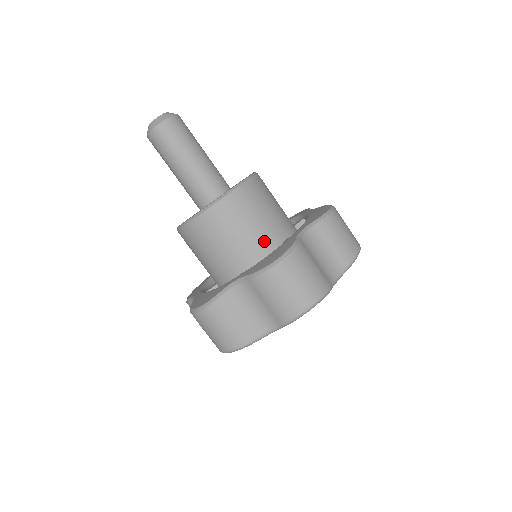
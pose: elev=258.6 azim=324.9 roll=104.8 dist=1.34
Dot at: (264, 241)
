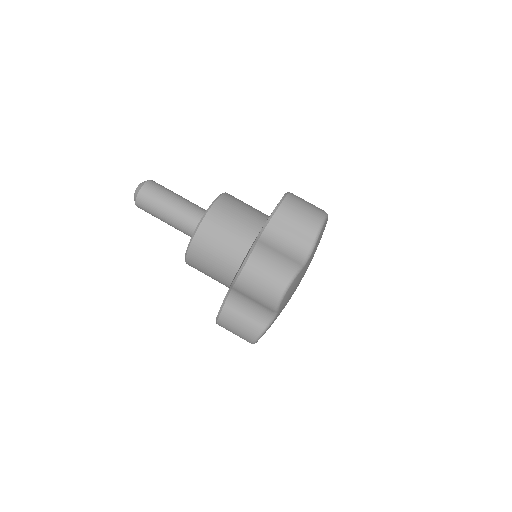
Dot at: (262, 217)
